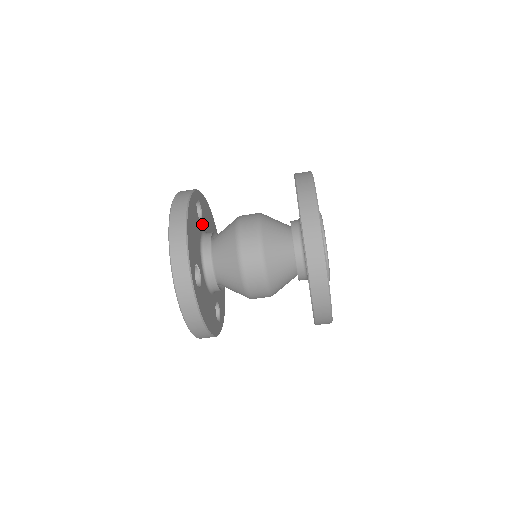
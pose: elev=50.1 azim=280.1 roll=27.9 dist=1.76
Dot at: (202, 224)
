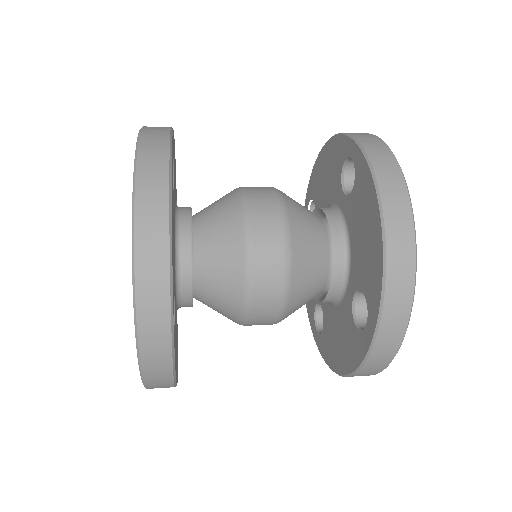
Dot at: occluded
